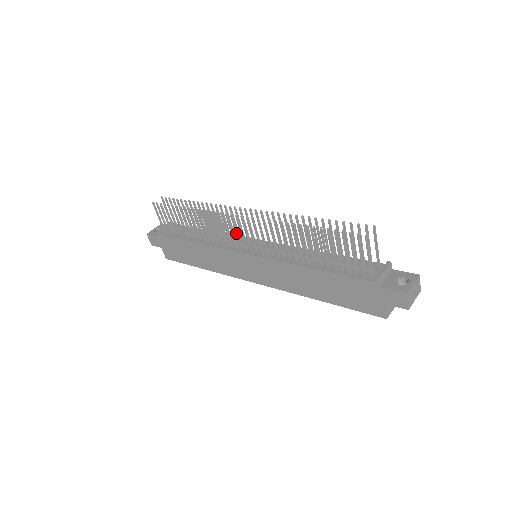
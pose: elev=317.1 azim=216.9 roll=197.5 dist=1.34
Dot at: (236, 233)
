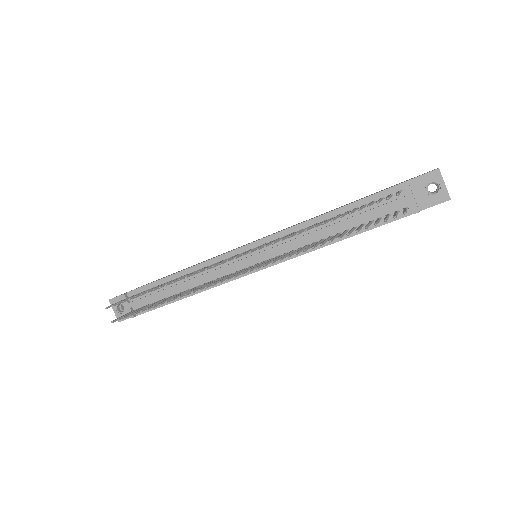
Dot at: occluded
